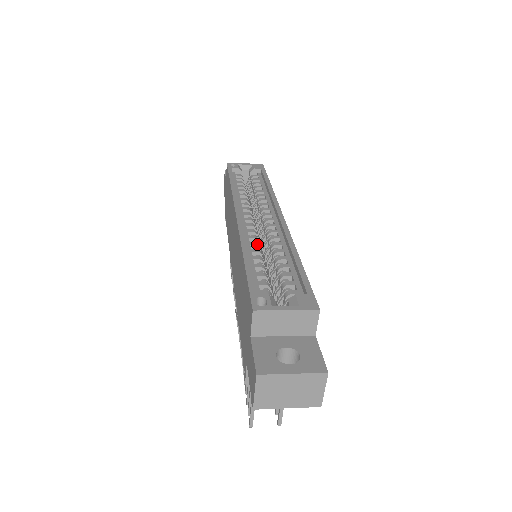
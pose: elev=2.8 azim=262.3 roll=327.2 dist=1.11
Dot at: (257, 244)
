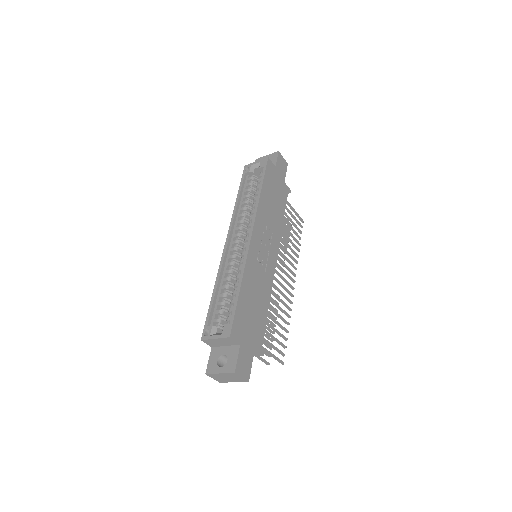
Dot at: (229, 272)
